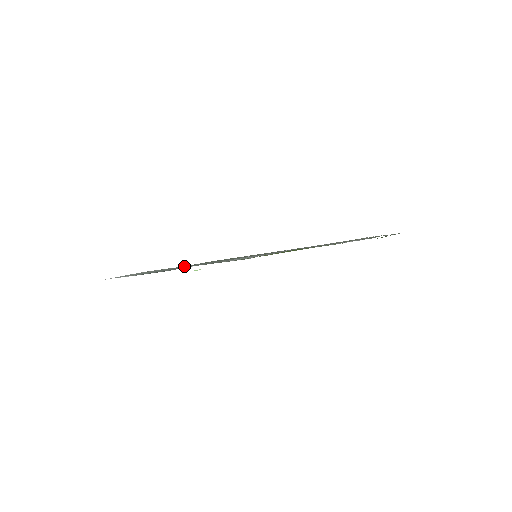
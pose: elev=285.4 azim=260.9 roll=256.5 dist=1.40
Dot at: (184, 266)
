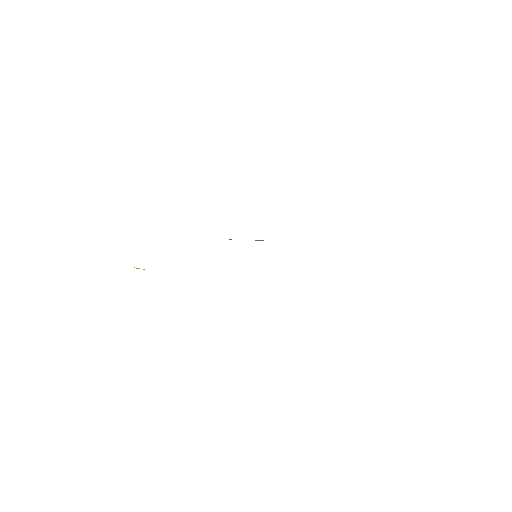
Dot at: occluded
